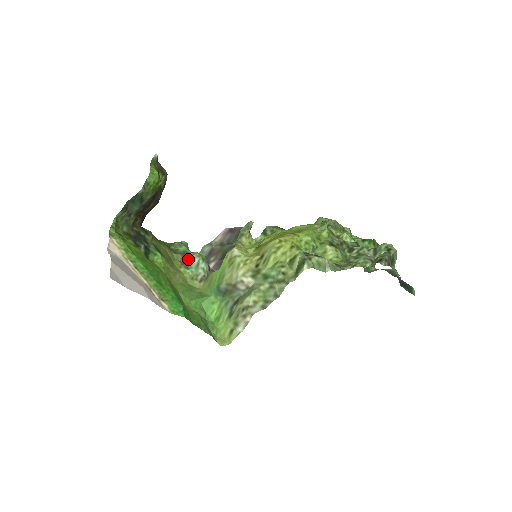
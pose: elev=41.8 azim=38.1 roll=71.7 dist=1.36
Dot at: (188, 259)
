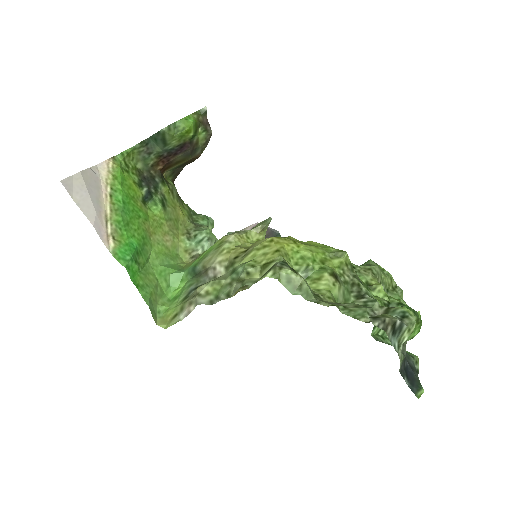
Dot at: (196, 231)
